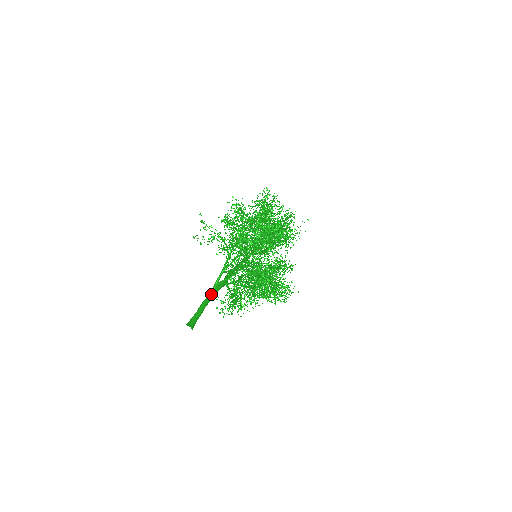
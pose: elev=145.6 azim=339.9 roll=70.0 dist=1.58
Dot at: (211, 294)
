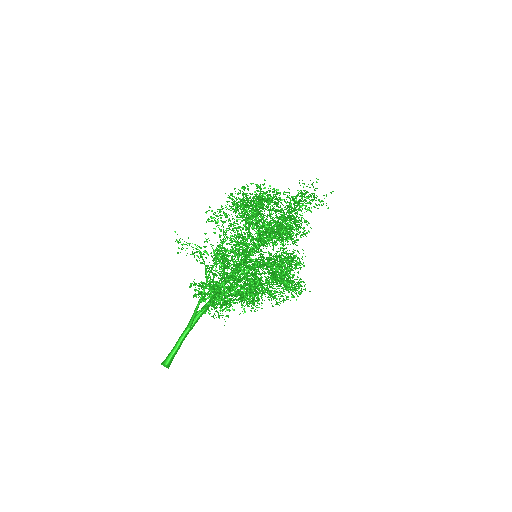
Dot at: (190, 325)
